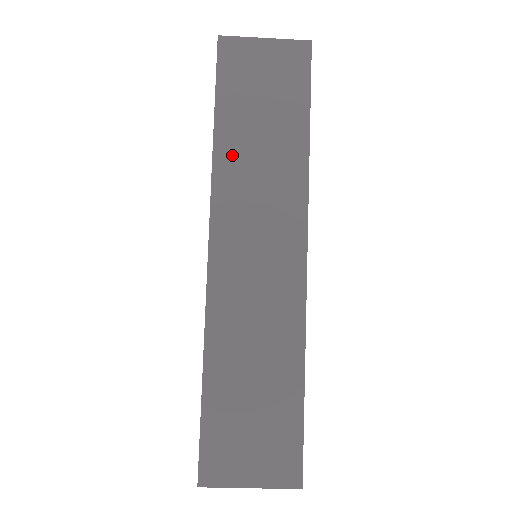
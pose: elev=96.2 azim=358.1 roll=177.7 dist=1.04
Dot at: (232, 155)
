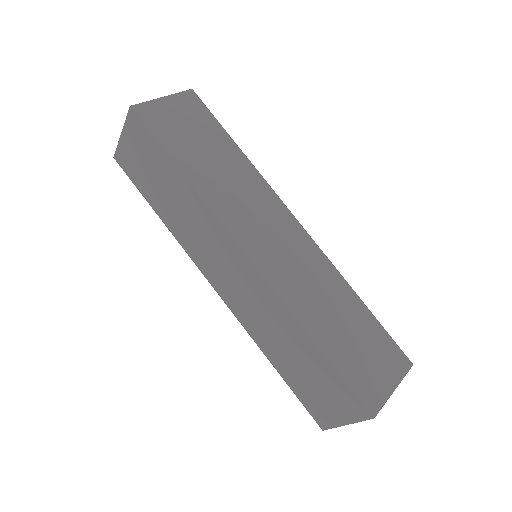
Dot at: (208, 184)
